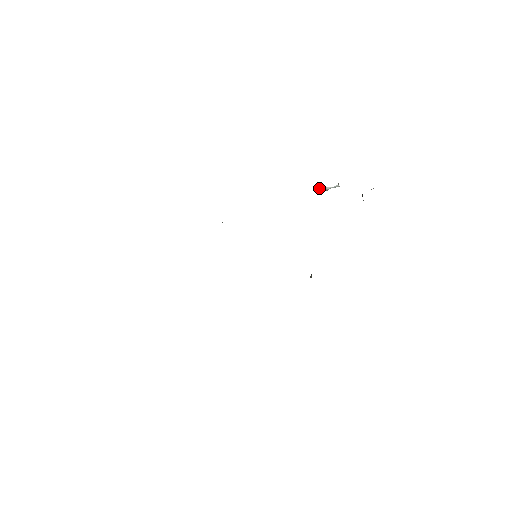
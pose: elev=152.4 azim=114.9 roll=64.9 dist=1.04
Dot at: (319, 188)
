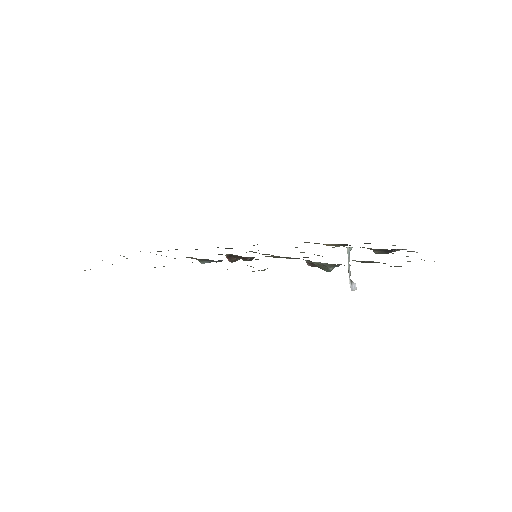
Dot at: (351, 284)
